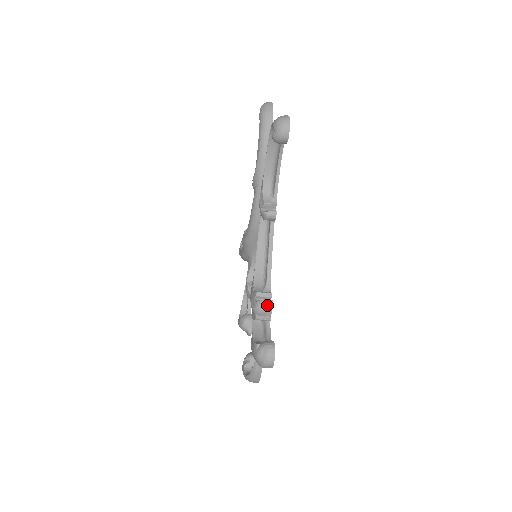
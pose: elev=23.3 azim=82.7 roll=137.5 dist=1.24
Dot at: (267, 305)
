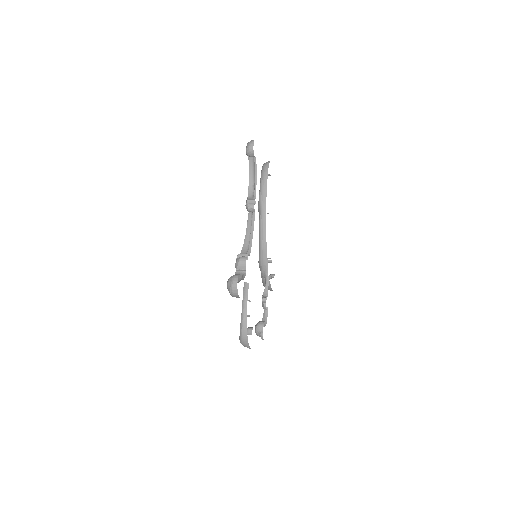
Dot at: (243, 259)
